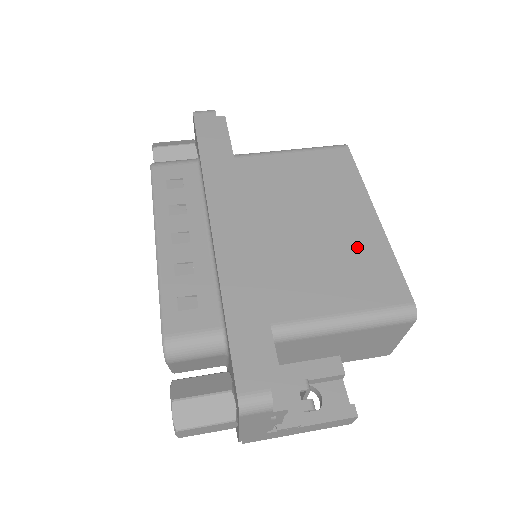
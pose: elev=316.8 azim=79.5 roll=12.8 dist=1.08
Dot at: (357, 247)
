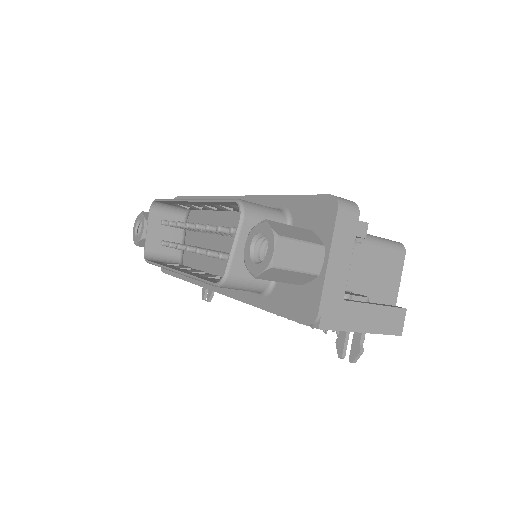
Dot at: occluded
